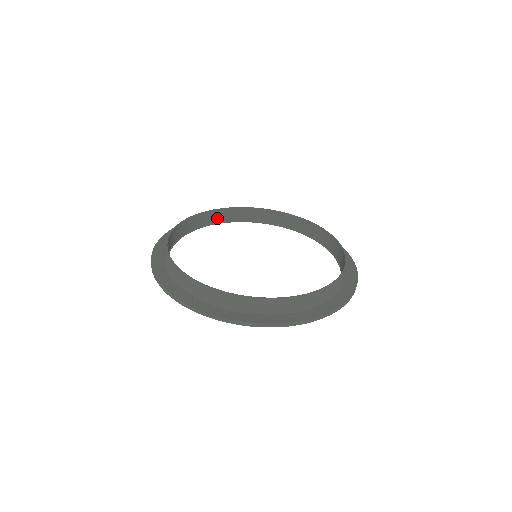
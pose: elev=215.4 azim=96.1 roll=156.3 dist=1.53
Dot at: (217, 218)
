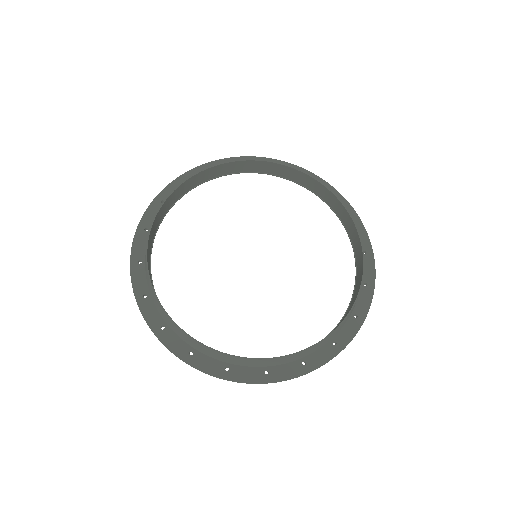
Dot at: (202, 178)
